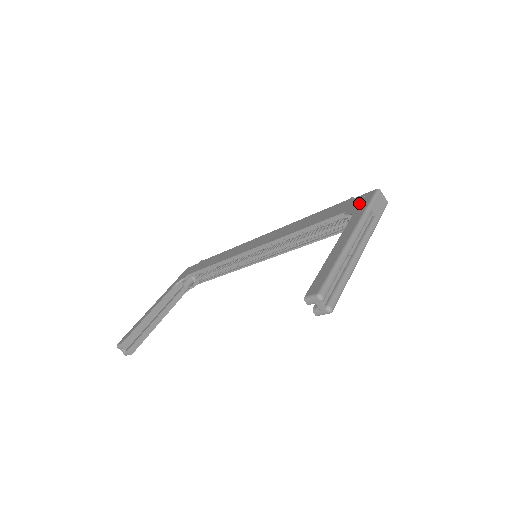
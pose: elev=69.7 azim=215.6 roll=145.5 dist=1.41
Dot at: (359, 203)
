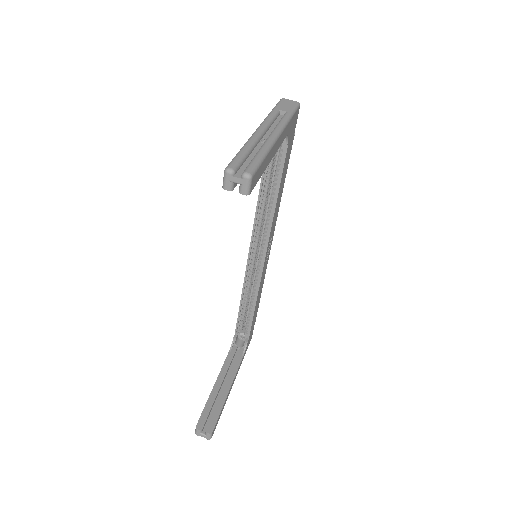
Dot at: occluded
